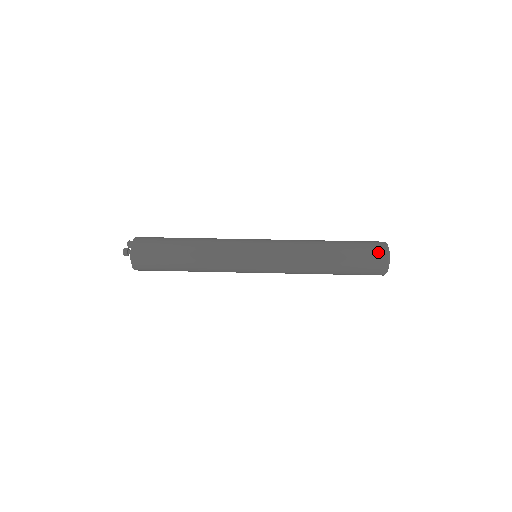
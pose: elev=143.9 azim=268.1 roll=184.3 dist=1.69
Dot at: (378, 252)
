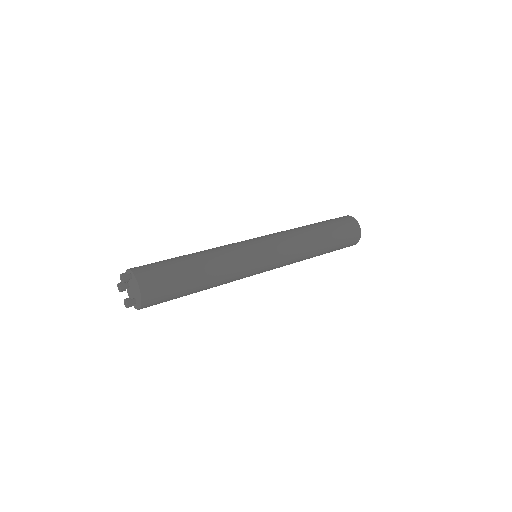
Dot at: (342, 217)
